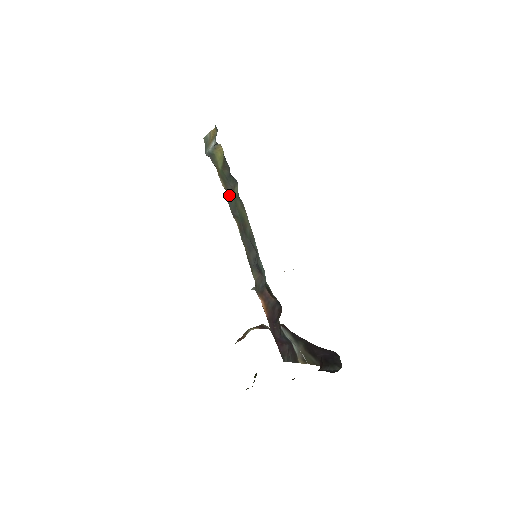
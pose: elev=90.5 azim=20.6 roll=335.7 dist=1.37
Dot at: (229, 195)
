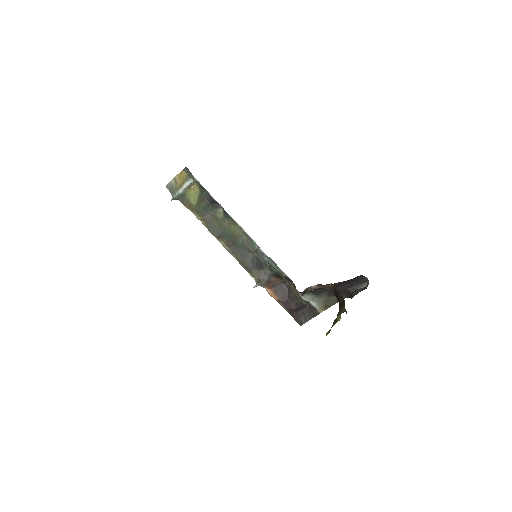
Dot at: (209, 222)
